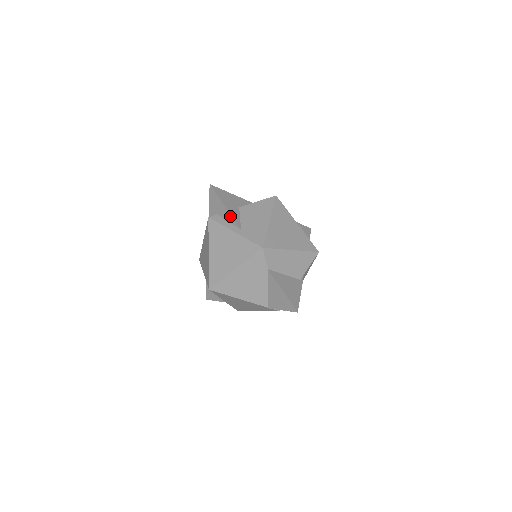
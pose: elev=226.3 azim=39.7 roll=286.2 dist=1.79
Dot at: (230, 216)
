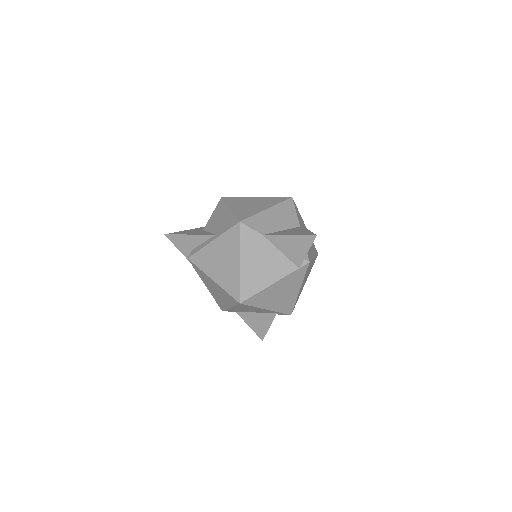
Dot at: (199, 236)
